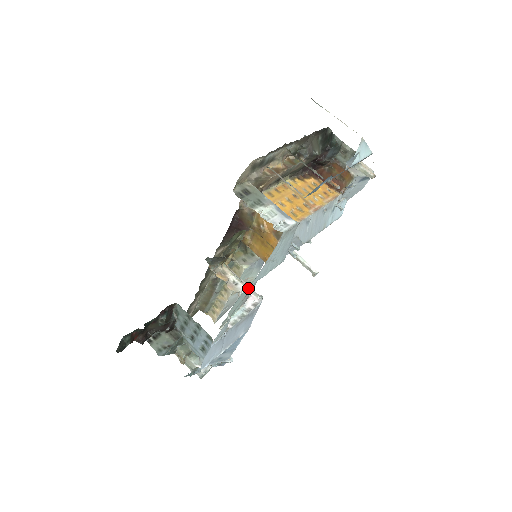
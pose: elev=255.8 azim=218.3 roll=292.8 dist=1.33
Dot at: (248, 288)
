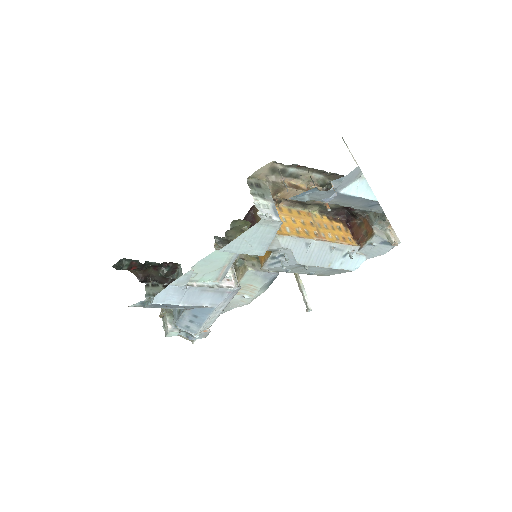
Dot at: (220, 257)
